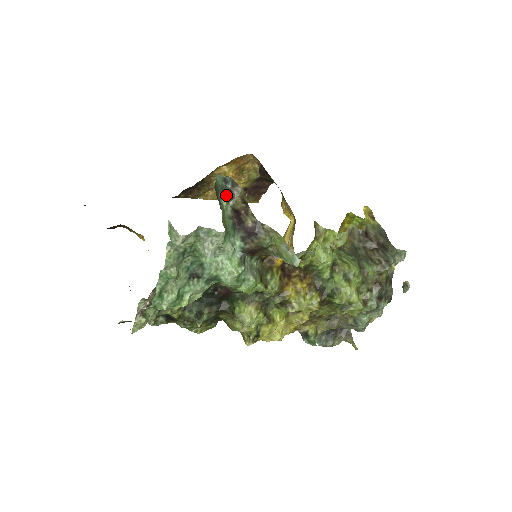
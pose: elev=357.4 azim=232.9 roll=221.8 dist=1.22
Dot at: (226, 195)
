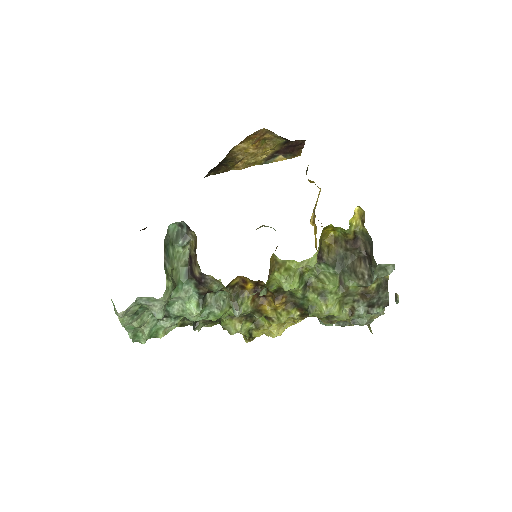
Dot at: (180, 242)
